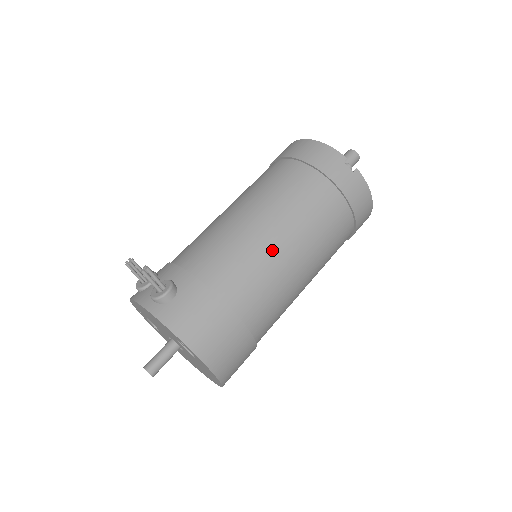
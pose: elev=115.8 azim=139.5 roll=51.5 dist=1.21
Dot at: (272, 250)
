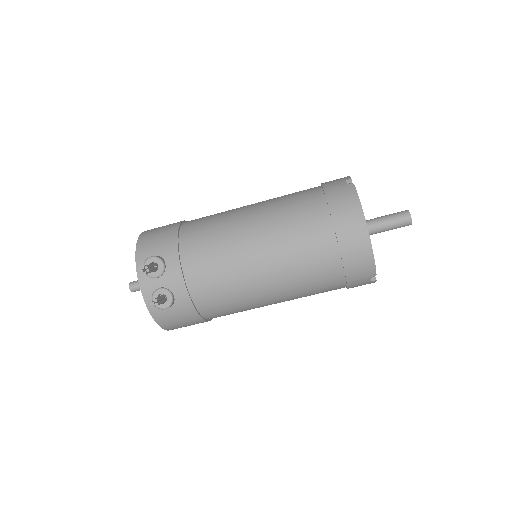
Dot at: (260, 304)
